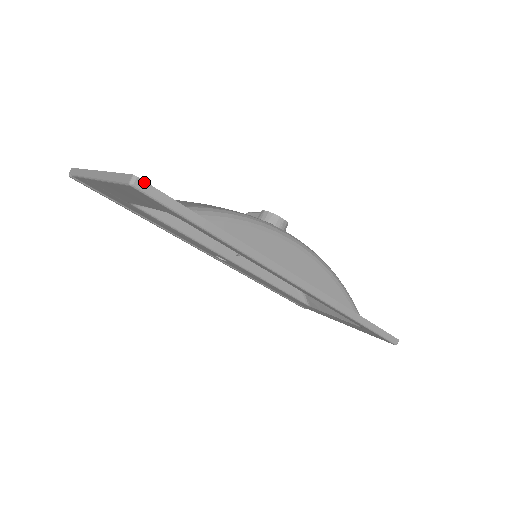
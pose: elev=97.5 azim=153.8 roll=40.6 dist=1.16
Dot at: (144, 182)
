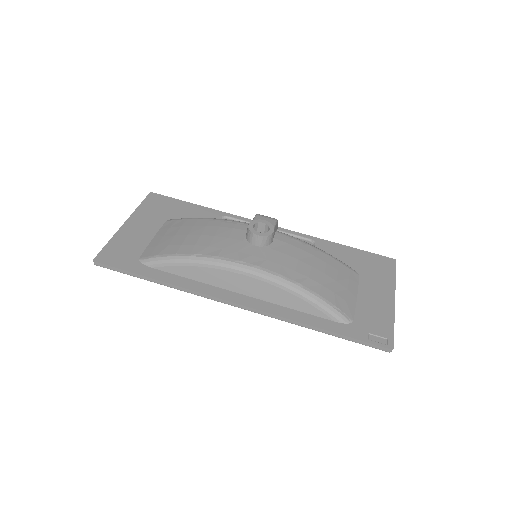
Dot at: (99, 263)
